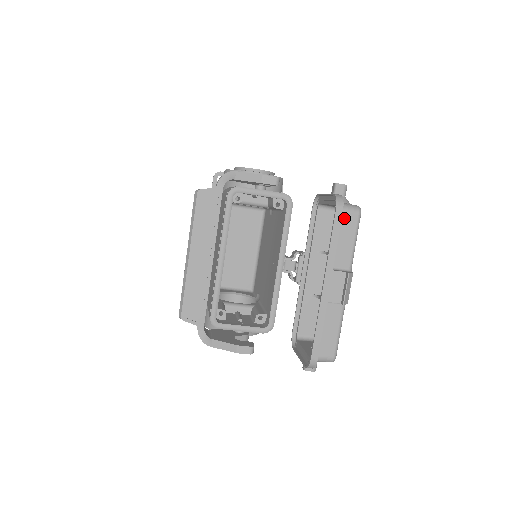
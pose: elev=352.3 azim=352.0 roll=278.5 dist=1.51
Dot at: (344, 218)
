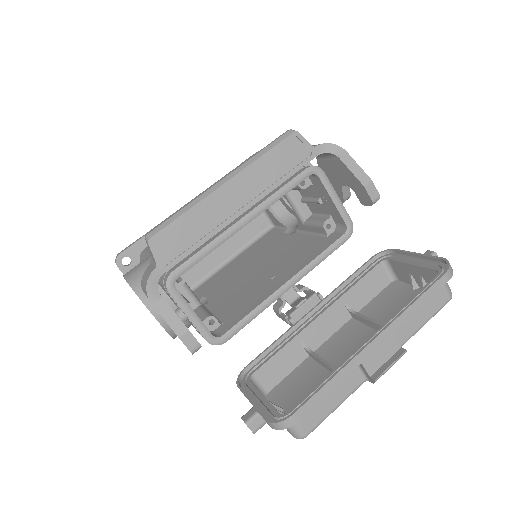
Dot at: occluded
